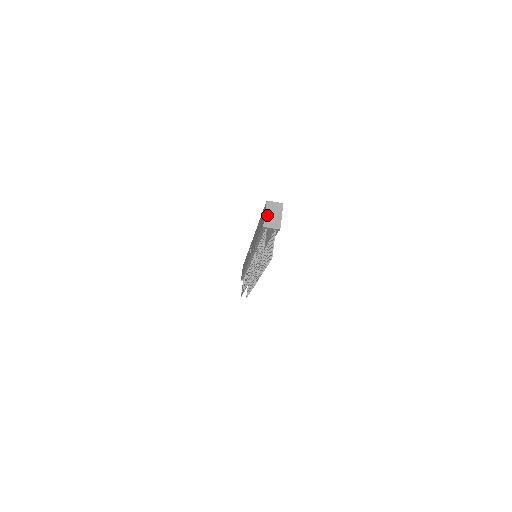
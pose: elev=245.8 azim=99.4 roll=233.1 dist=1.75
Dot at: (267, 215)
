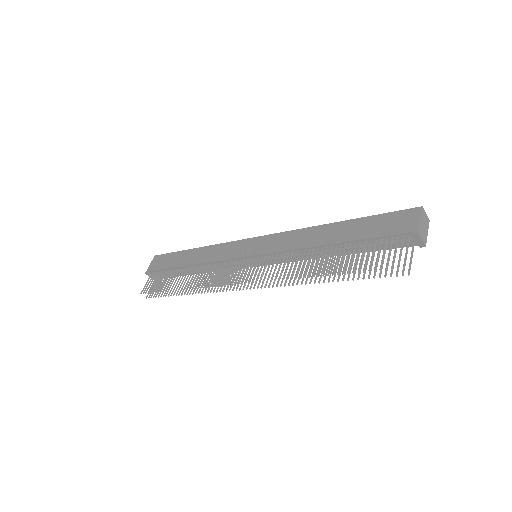
Dot at: (421, 222)
